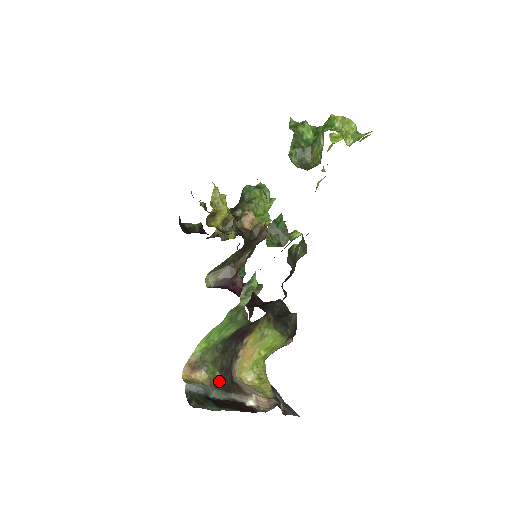
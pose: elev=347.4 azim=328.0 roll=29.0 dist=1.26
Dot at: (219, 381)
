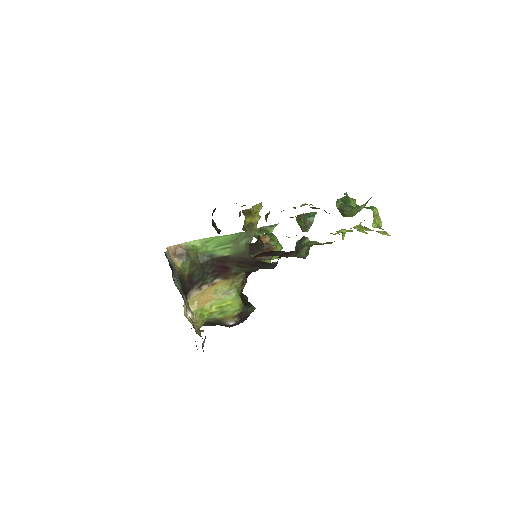
Dot at: (183, 279)
